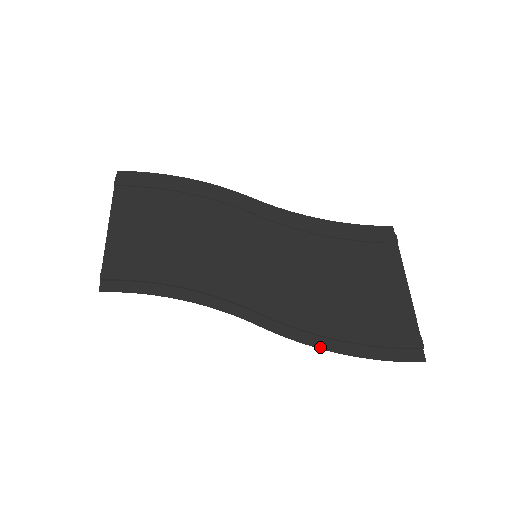
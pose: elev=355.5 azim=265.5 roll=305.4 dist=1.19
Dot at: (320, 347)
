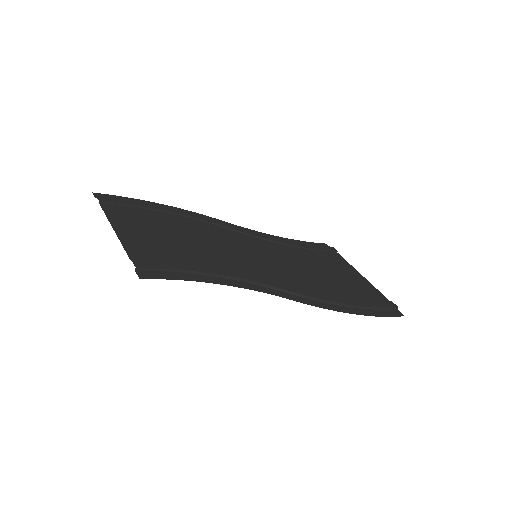
Dot at: (342, 311)
